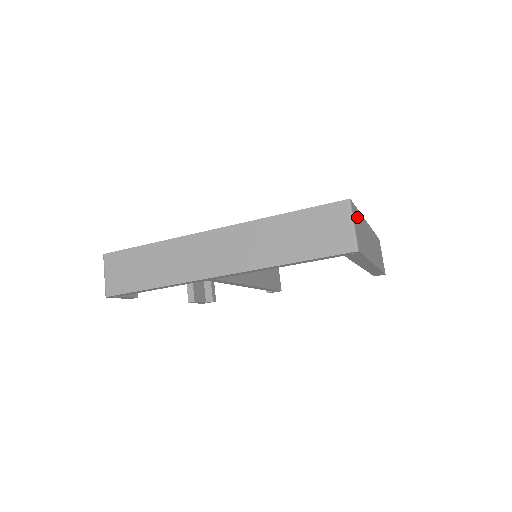
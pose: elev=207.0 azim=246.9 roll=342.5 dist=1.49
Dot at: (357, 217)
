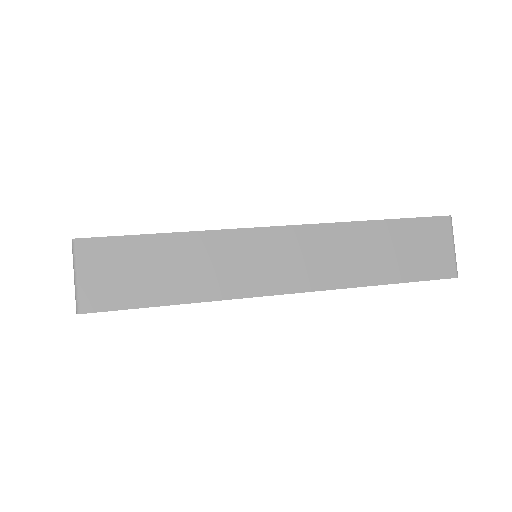
Dot at: occluded
